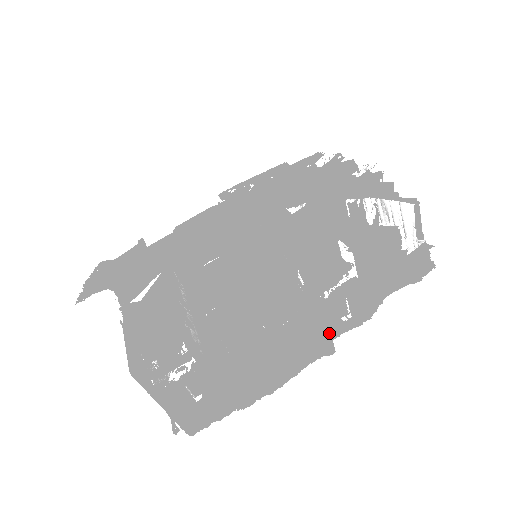
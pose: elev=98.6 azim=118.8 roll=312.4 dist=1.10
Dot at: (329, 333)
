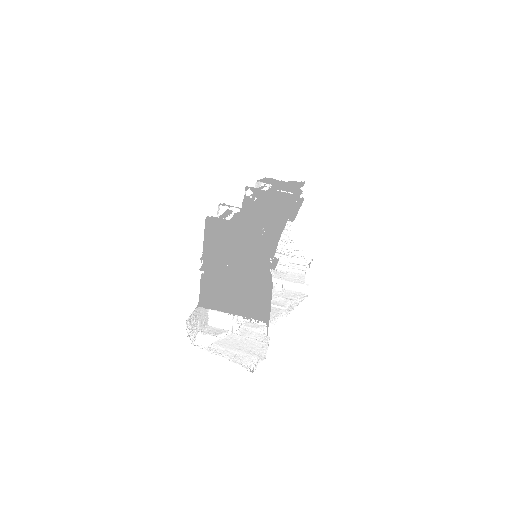
Dot at: (290, 196)
